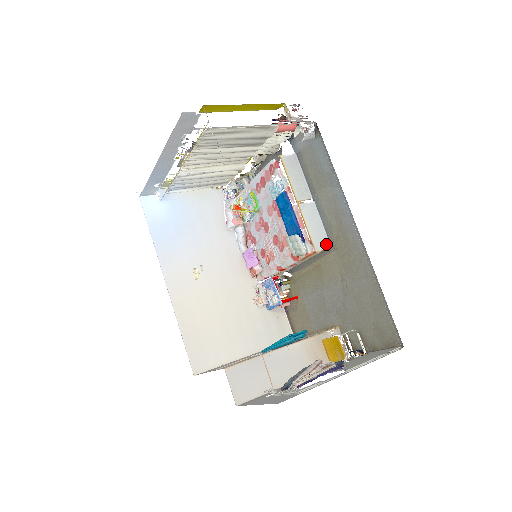
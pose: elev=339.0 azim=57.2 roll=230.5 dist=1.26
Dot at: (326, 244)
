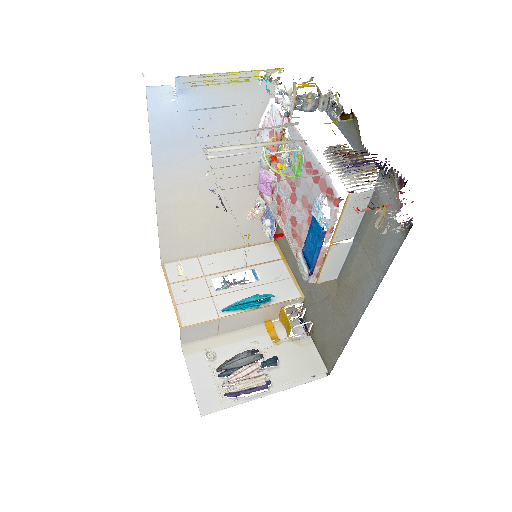
Dot at: (334, 276)
